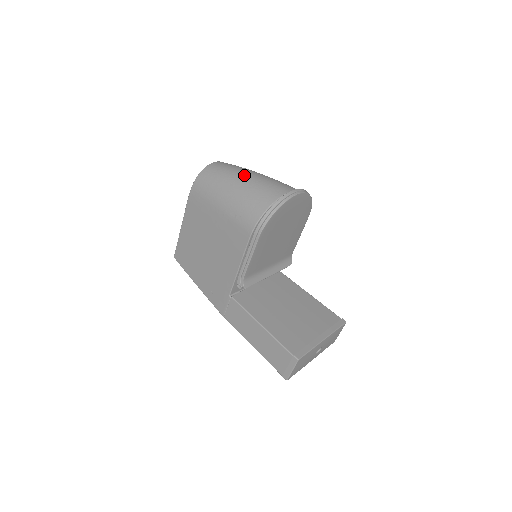
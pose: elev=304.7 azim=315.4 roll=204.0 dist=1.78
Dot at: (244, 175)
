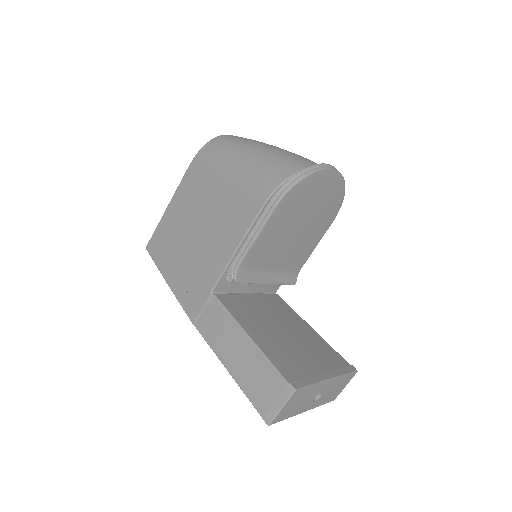
Dot at: (268, 145)
